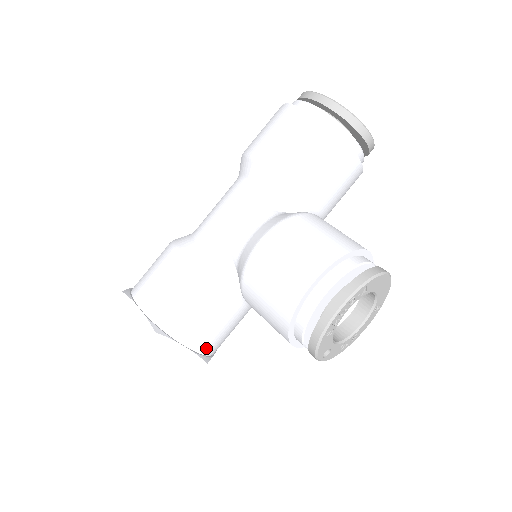
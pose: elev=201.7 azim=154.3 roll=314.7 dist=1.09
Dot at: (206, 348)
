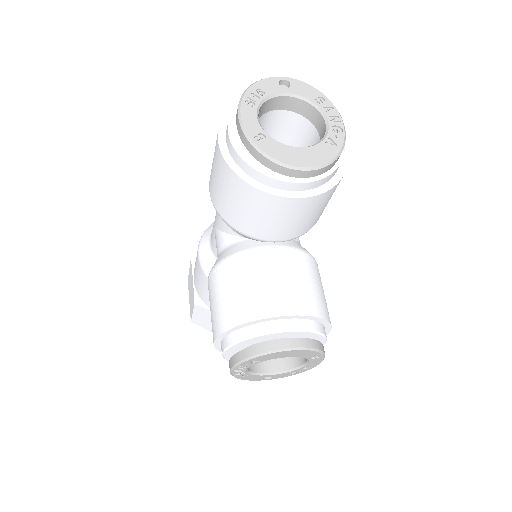
Dot at: occluded
